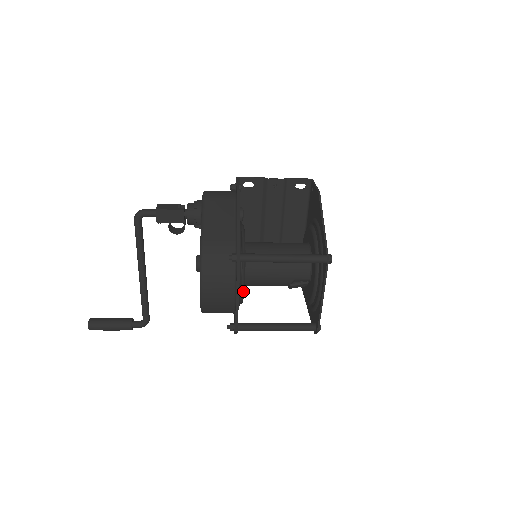
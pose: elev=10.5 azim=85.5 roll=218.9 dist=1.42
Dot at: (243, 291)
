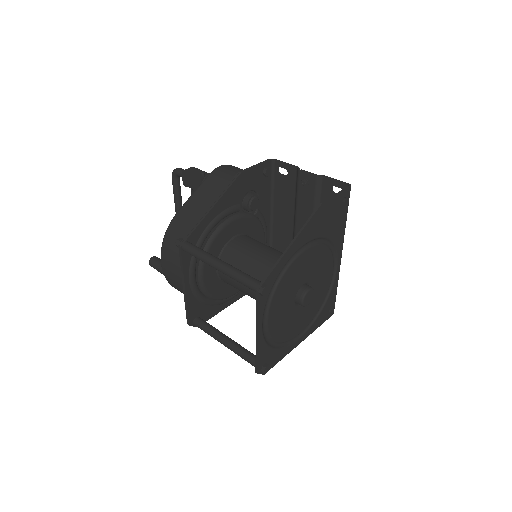
Dot at: (202, 285)
